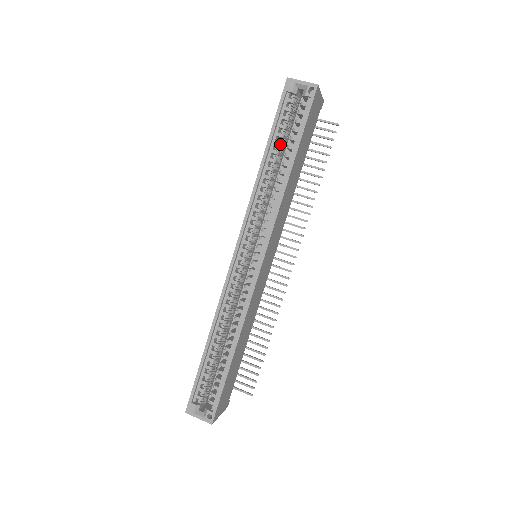
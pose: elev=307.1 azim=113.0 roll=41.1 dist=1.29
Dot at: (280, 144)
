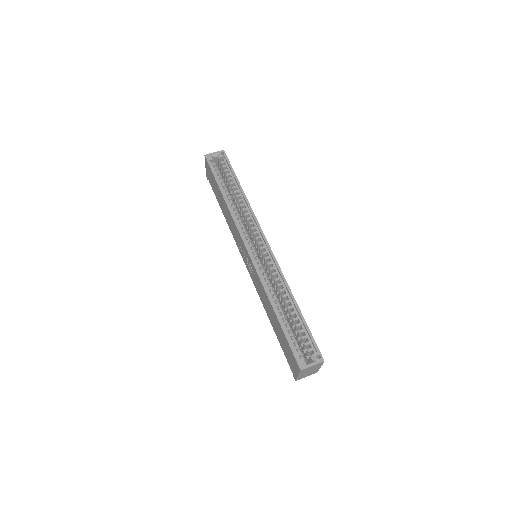
Dot at: (225, 185)
